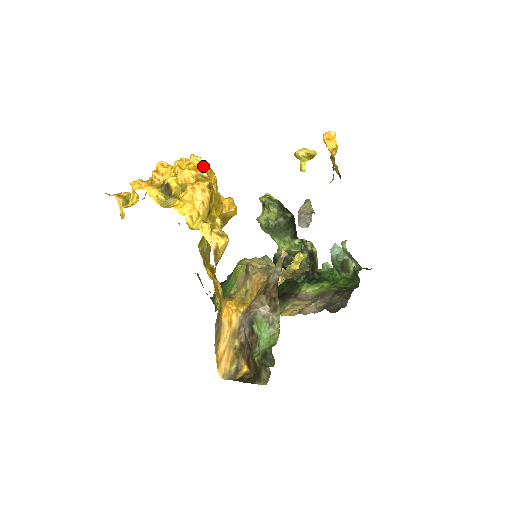
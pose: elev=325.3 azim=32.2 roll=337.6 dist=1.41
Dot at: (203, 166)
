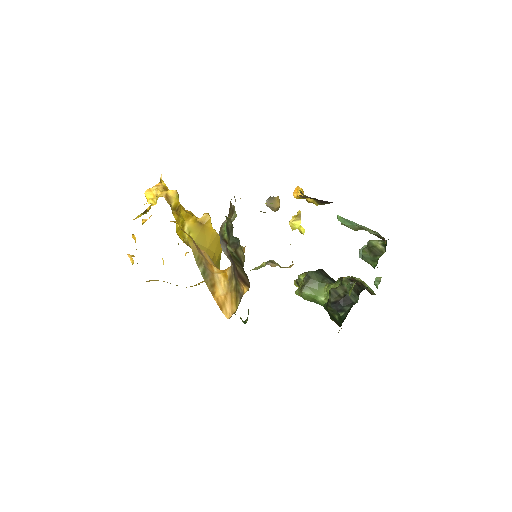
Dot at: occluded
